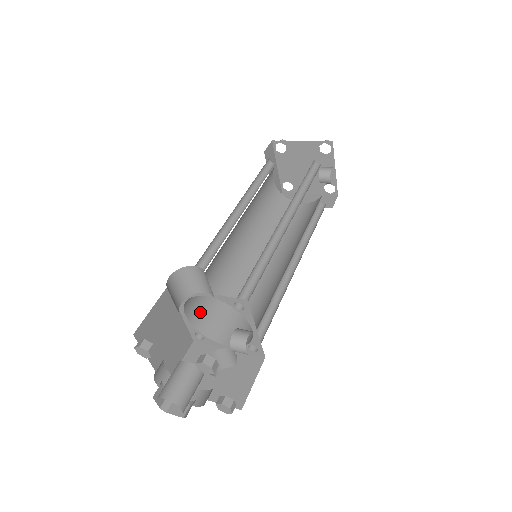
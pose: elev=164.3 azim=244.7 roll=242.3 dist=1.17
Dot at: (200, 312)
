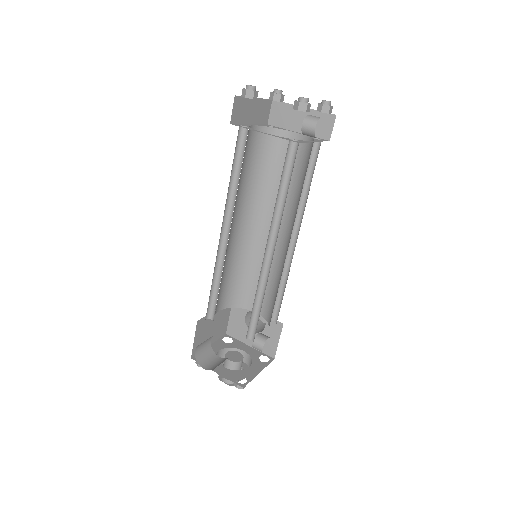
Dot at: (228, 297)
